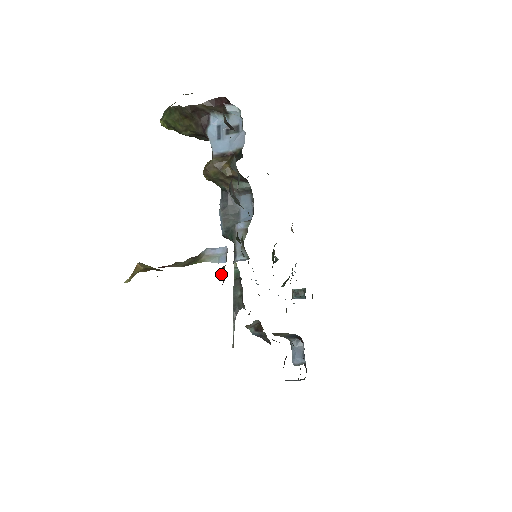
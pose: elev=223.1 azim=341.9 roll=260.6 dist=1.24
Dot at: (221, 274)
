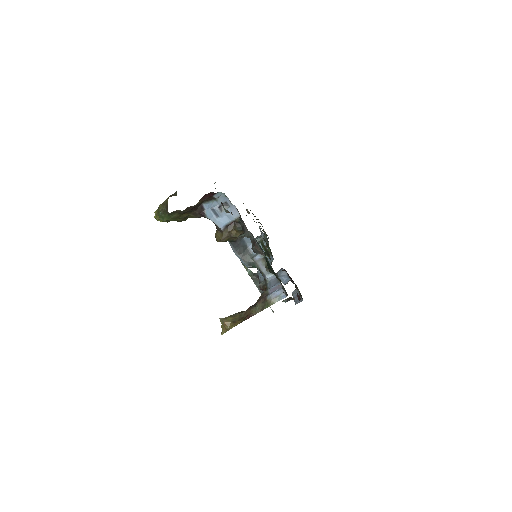
Dot at: (262, 290)
